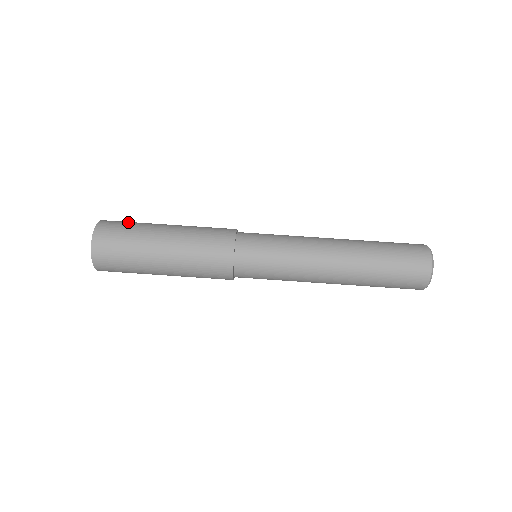
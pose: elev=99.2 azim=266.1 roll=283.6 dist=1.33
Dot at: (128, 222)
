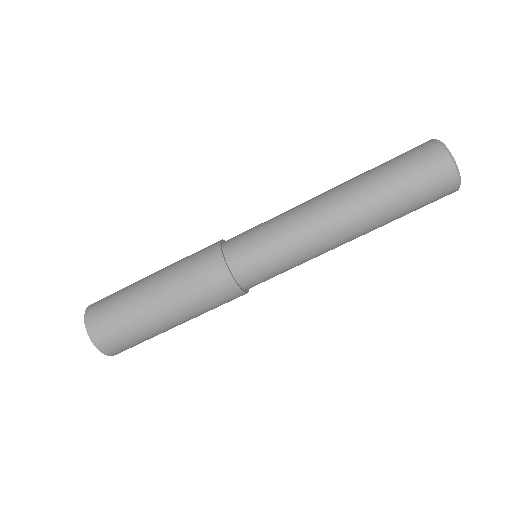
Dot at: (114, 319)
